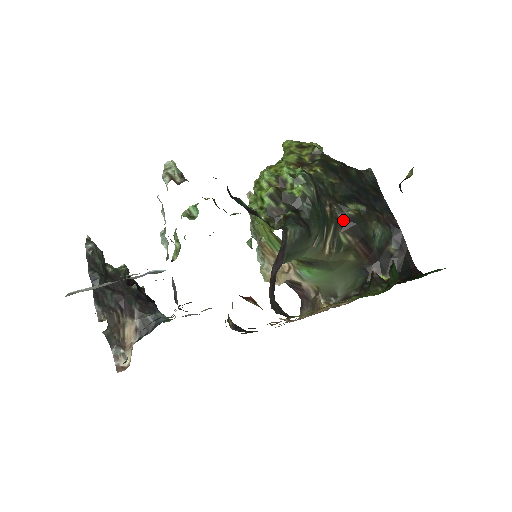
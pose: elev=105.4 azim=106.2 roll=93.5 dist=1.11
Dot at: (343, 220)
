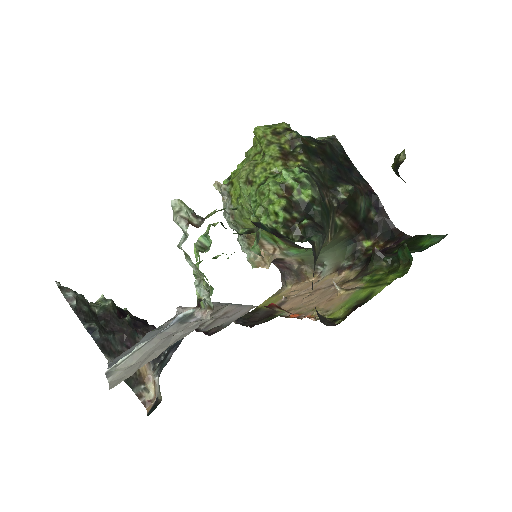
Dot at: (337, 205)
